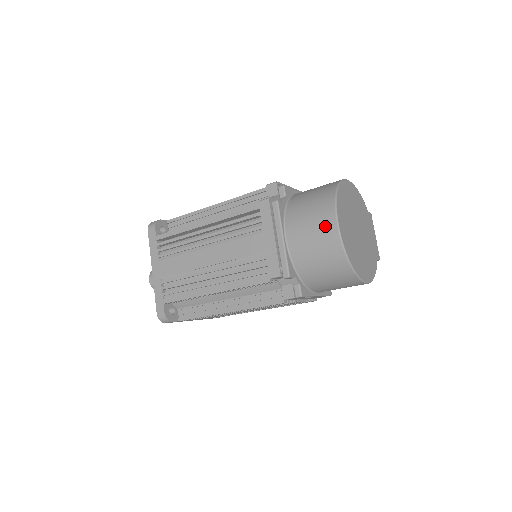
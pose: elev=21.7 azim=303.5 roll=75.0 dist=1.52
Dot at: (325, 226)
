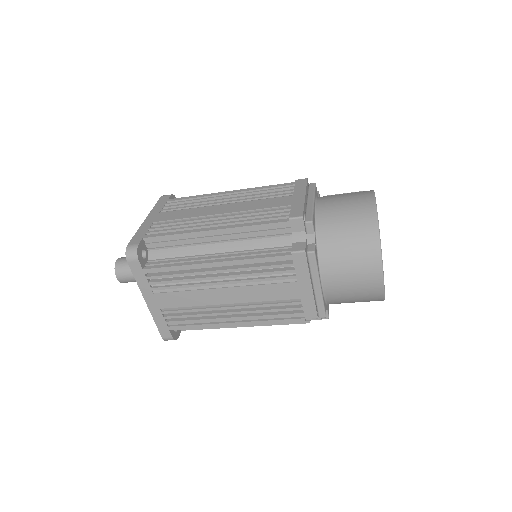
Dot at: (369, 279)
